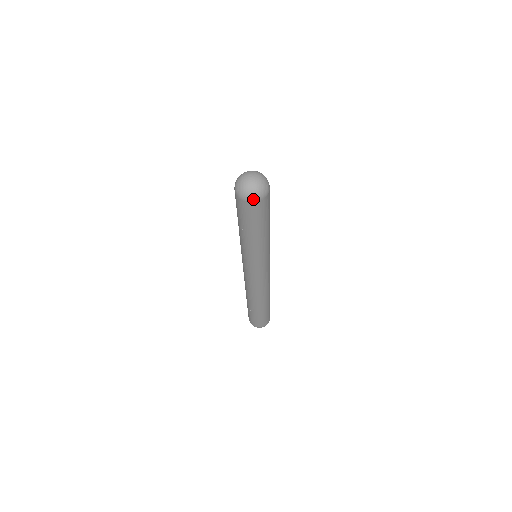
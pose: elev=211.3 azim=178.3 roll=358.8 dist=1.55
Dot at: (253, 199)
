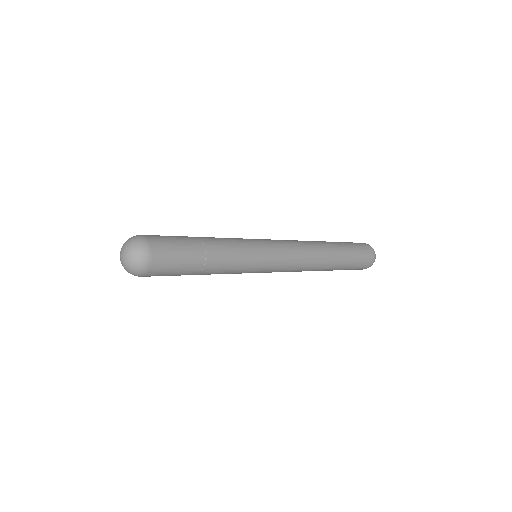
Dot at: (144, 269)
